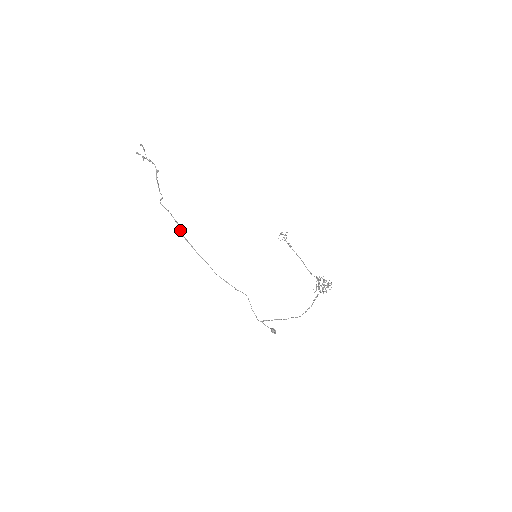
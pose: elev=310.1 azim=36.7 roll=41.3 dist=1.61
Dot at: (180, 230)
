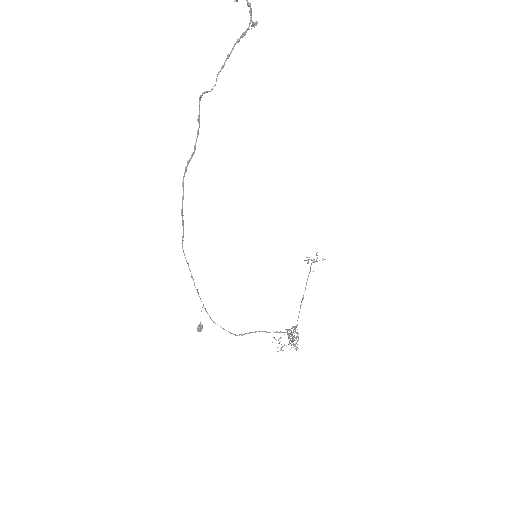
Dot at: (188, 163)
